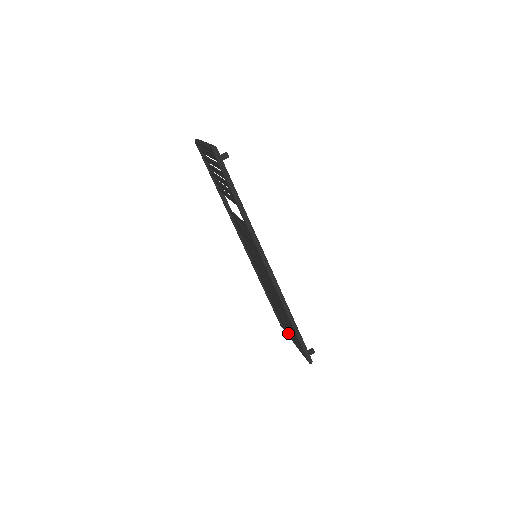
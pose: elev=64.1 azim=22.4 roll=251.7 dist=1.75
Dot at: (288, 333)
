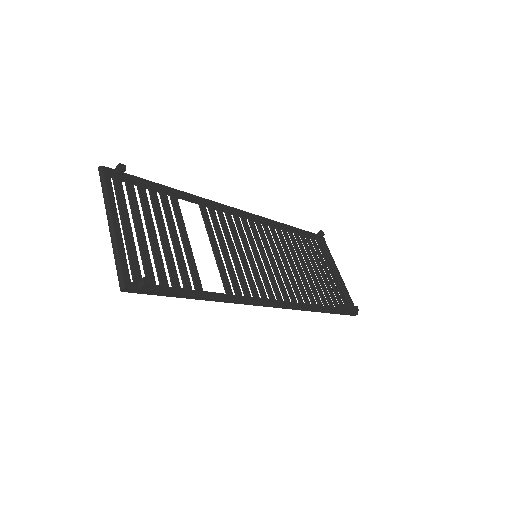
Dot at: (328, 261)
